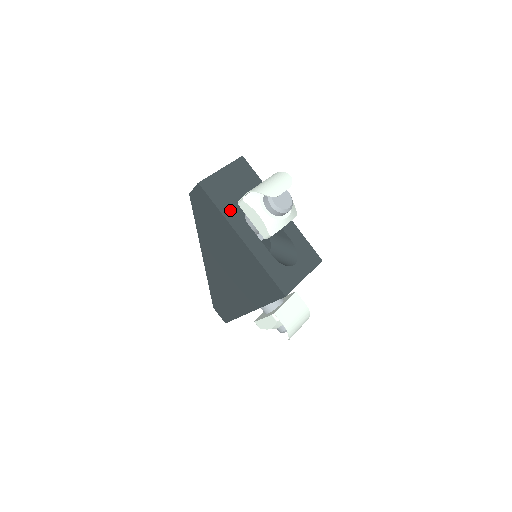
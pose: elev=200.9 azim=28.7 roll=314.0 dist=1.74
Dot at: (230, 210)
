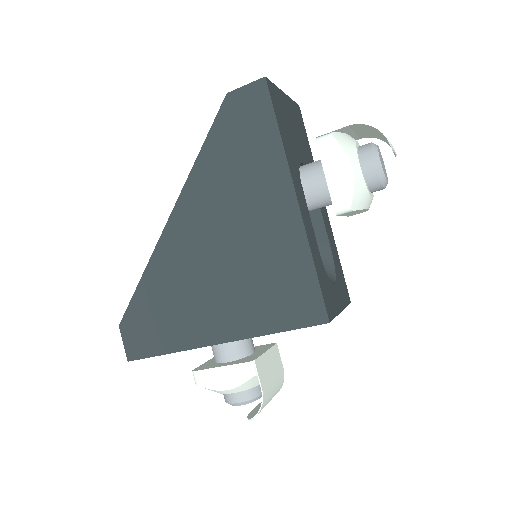
Dot at: (289, 147)
